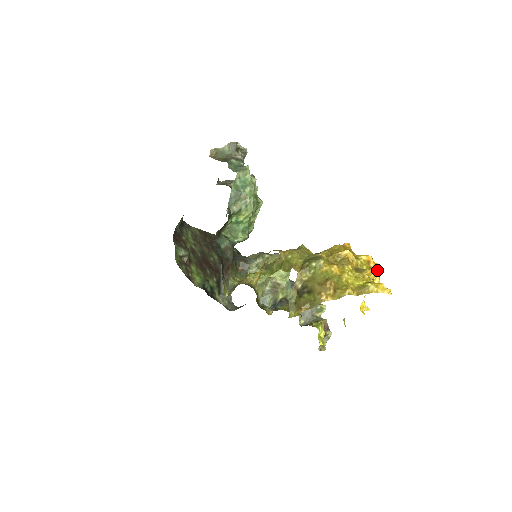
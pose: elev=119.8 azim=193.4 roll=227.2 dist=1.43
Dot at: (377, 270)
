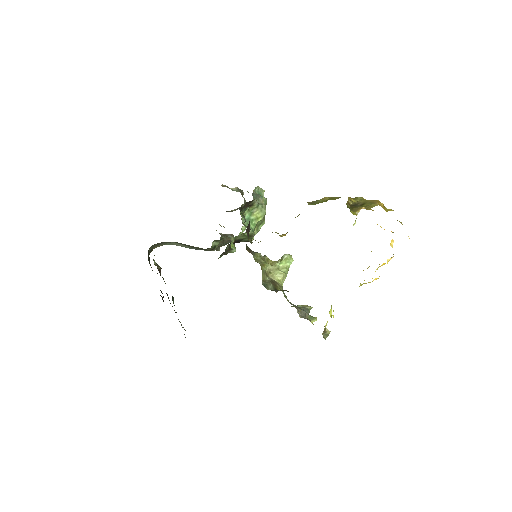
Dot at: occluded
